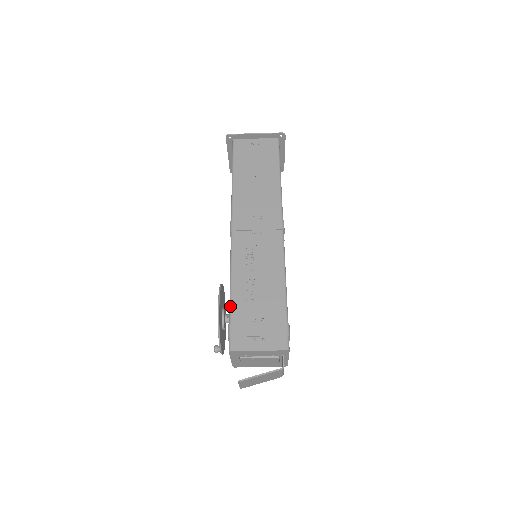
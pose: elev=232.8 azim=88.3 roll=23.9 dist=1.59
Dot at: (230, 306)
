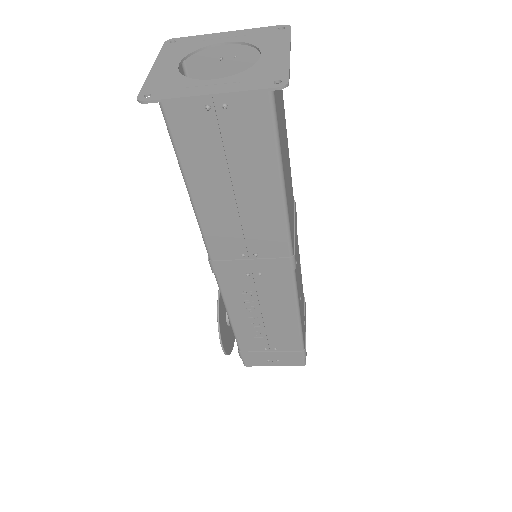
Dot at: occluded
